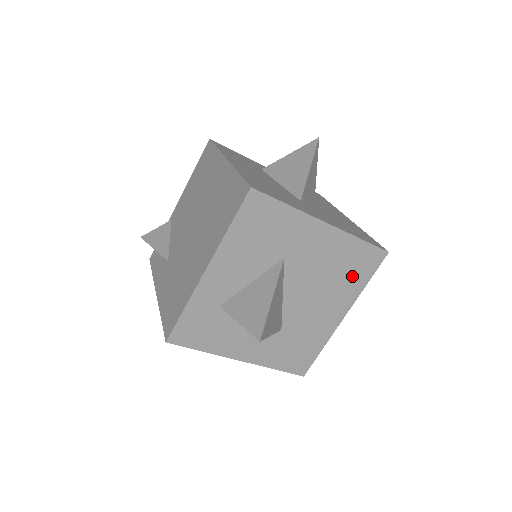
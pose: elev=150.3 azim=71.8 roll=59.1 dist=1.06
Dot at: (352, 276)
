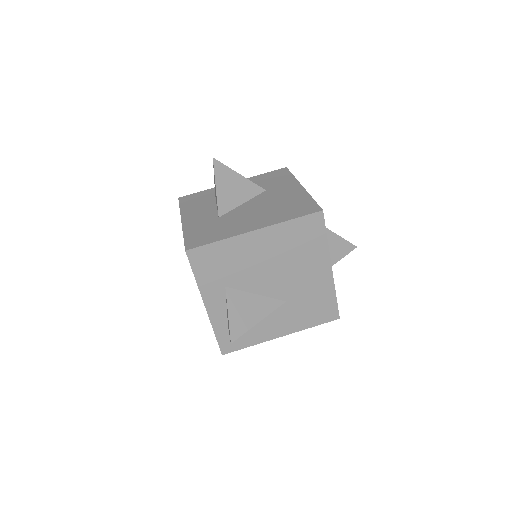
Dot at: (287, 212)
